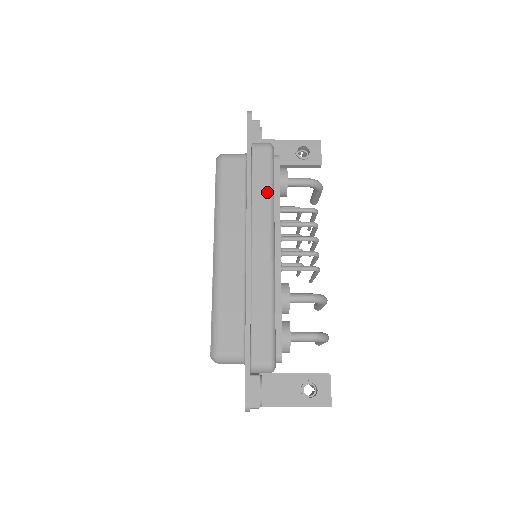
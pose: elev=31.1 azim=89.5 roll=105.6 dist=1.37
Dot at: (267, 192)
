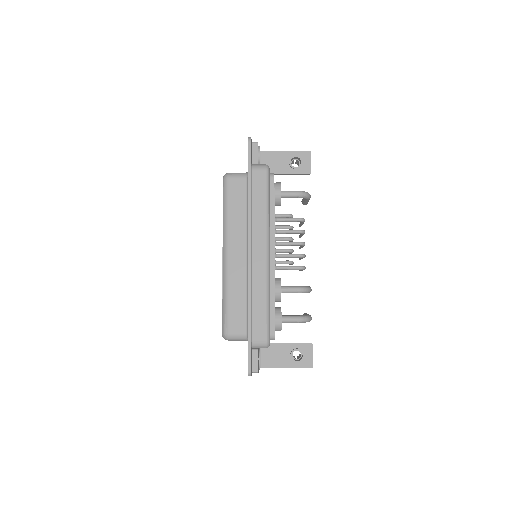
Dot at: (264, 209)
